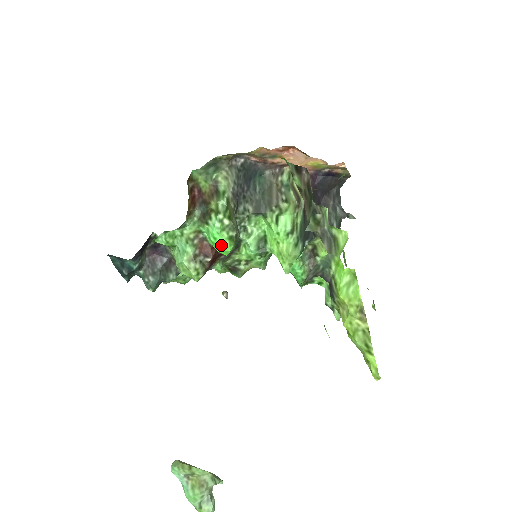
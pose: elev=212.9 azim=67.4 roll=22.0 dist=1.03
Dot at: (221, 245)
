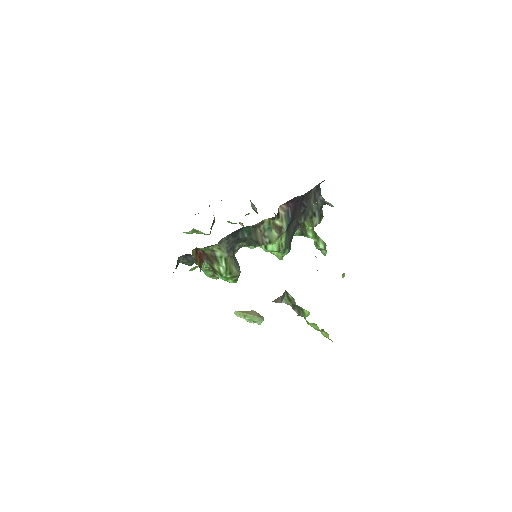
Dot at: (229, 282)
